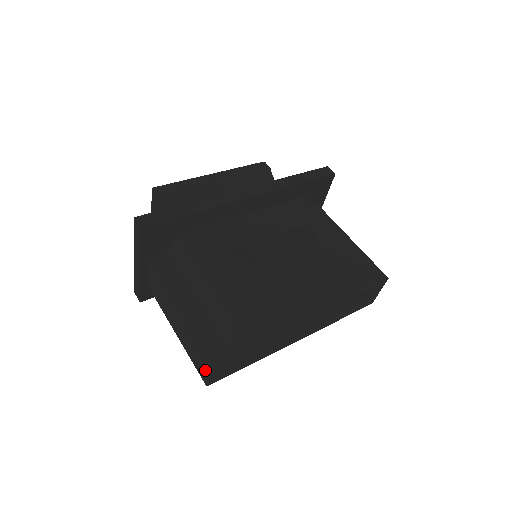
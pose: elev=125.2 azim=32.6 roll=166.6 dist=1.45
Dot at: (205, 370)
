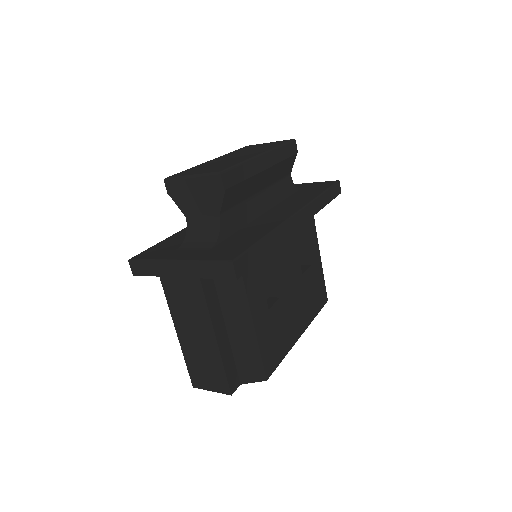
Dot at: (207, 385)
